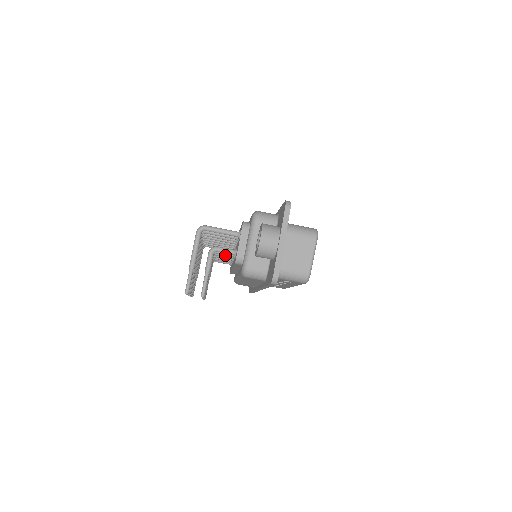
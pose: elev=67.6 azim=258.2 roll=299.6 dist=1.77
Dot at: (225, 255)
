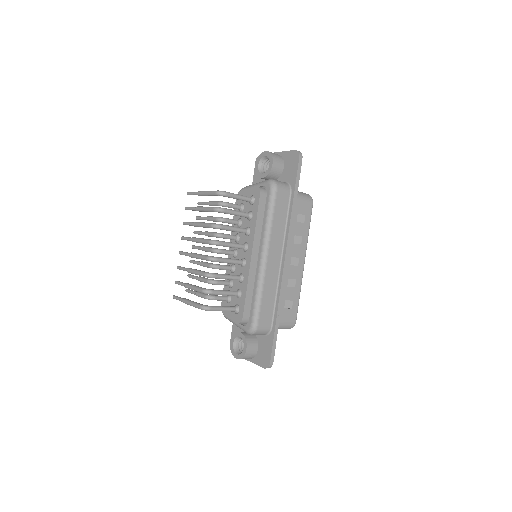
Dot at: occluded
